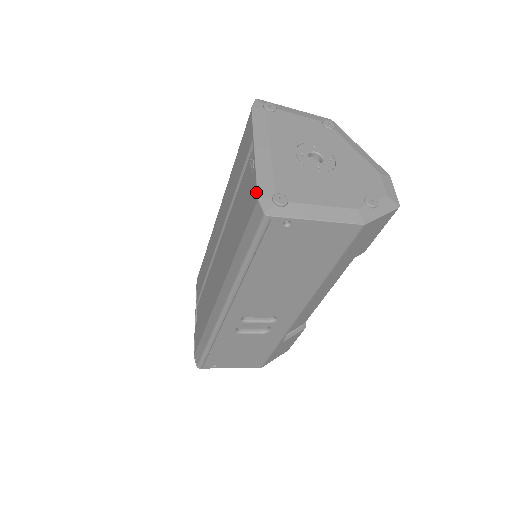
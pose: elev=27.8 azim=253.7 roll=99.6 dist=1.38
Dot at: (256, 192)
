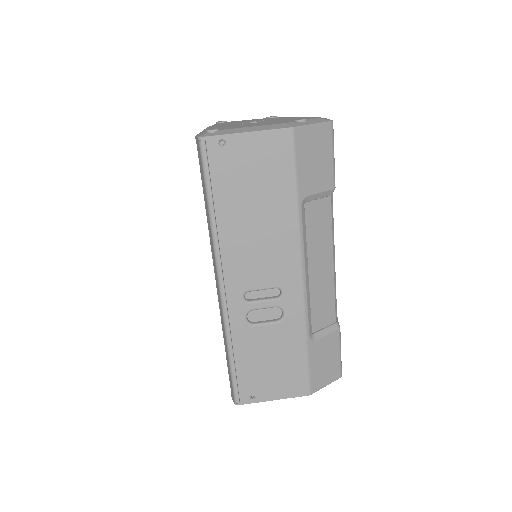
Dot at: occluded
